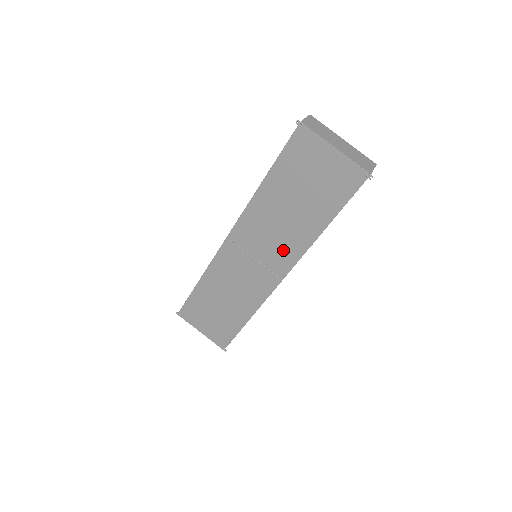
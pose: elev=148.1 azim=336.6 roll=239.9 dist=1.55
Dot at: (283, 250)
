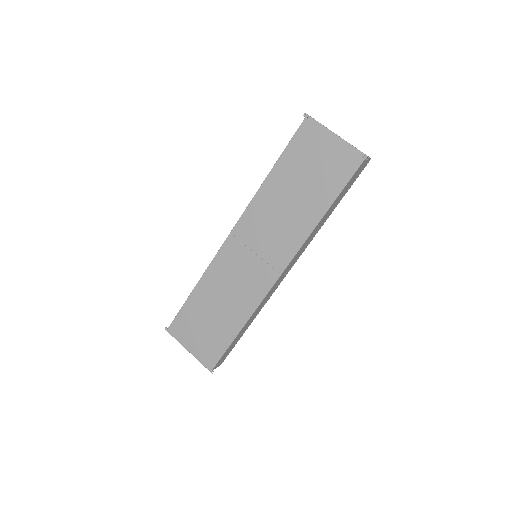
Dot at: (284, 241)
